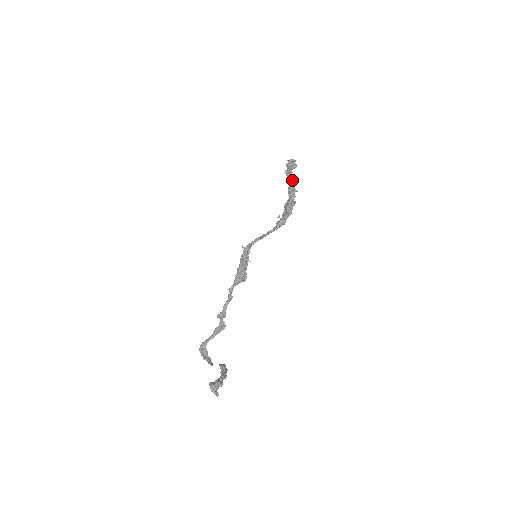
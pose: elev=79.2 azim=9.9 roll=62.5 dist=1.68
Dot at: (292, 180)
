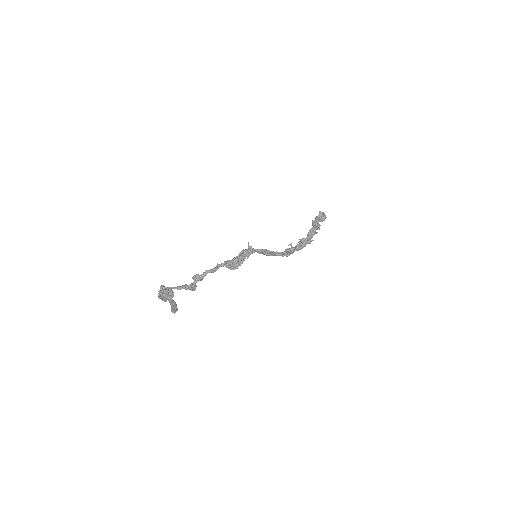
Dot at: (316, 225)
